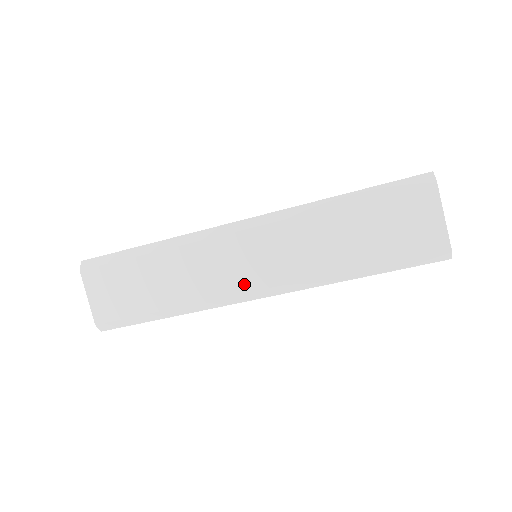
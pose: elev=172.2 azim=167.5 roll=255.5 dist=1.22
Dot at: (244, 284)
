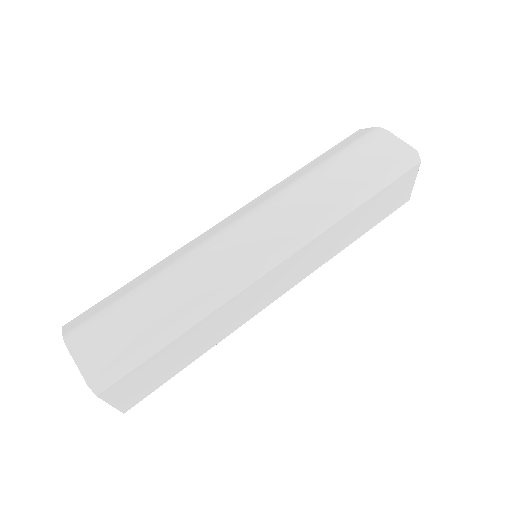
Dot at: (274, 297)
